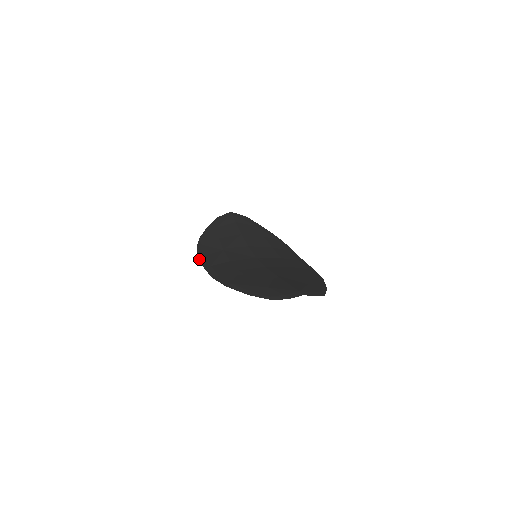
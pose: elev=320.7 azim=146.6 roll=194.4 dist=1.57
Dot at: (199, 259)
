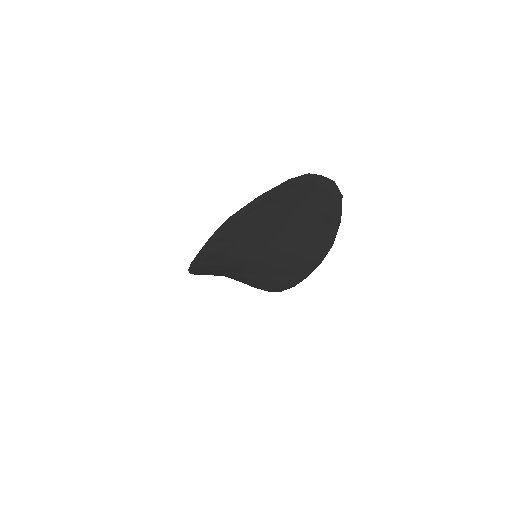
Dot at: (192, 261)
